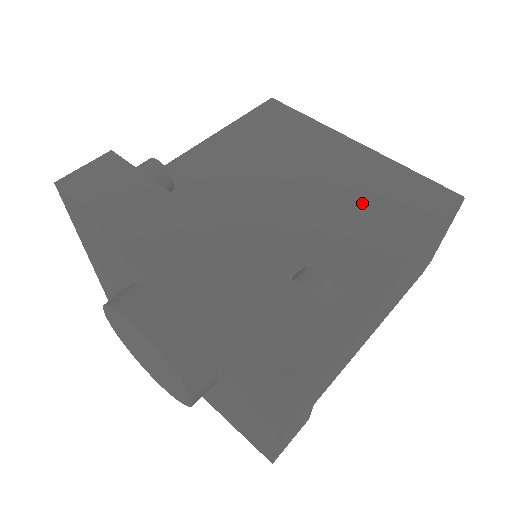
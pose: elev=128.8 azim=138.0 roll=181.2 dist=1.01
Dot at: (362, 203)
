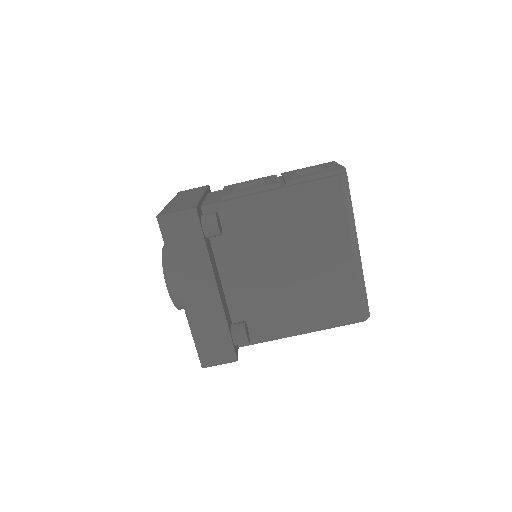
Dot at: (313, 294)
